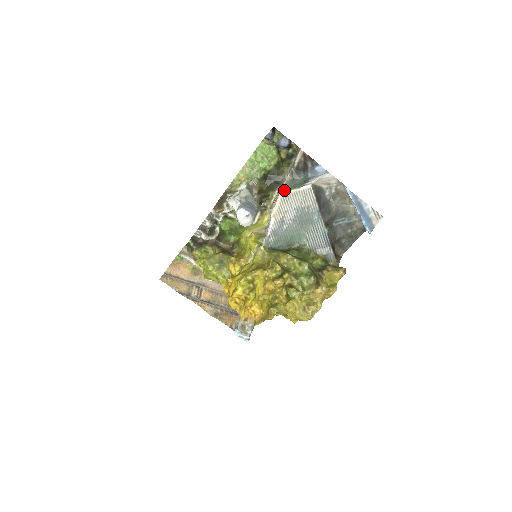
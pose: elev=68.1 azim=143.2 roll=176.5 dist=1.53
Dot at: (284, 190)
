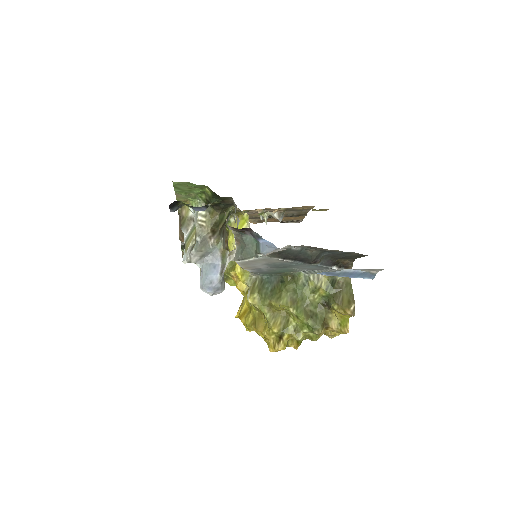
Dot at: (237, 257)
